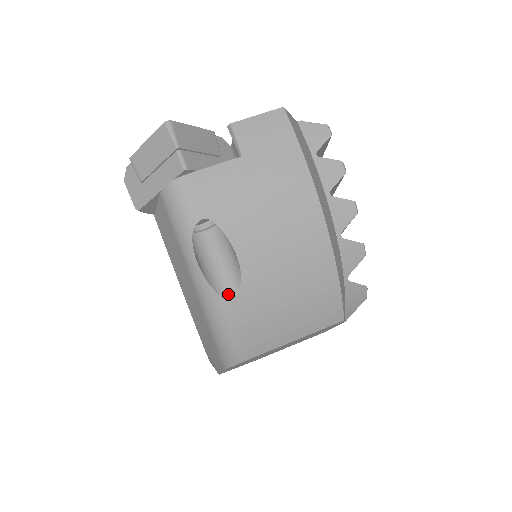
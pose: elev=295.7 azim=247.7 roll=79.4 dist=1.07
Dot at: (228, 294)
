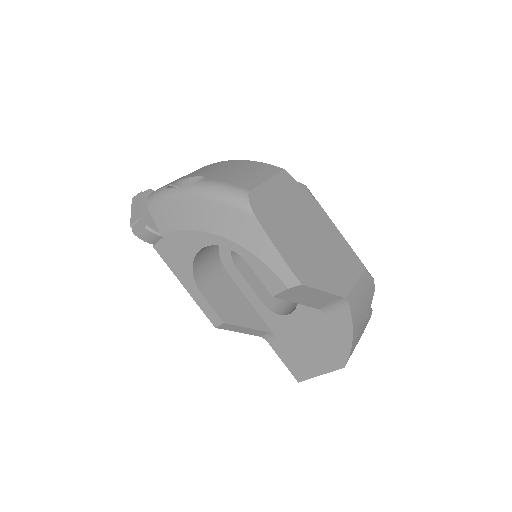
Dot at: (203, 181)
